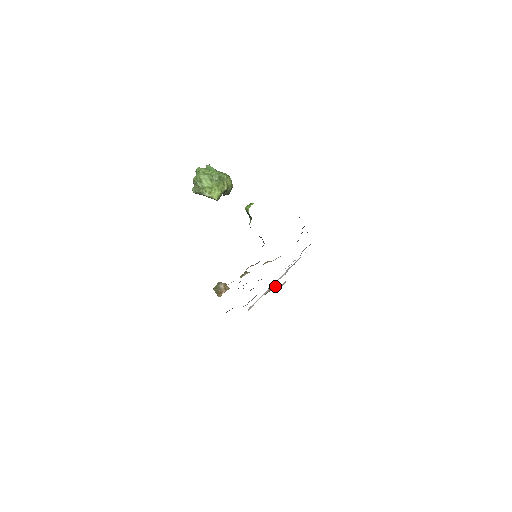
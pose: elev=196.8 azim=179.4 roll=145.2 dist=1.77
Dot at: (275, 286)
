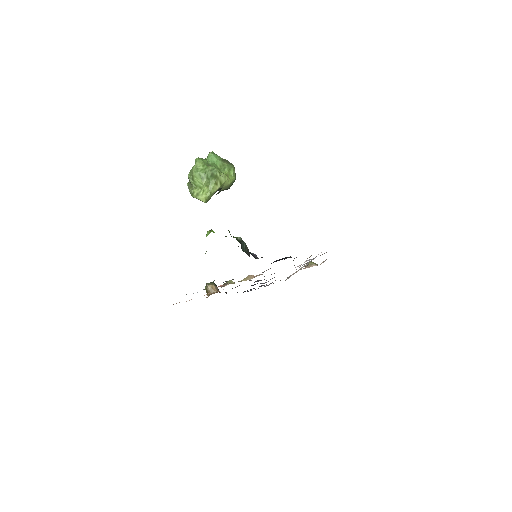
Dot at: occluded
